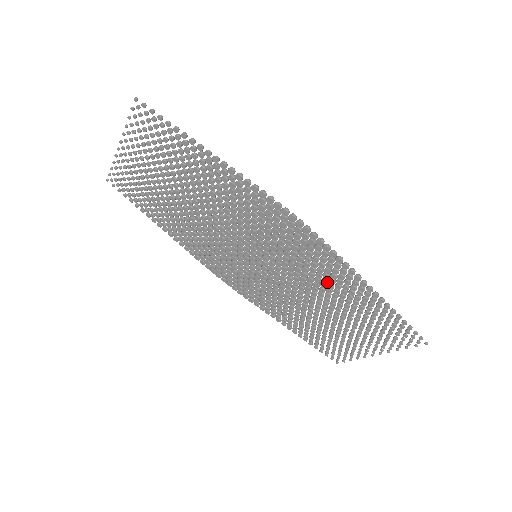
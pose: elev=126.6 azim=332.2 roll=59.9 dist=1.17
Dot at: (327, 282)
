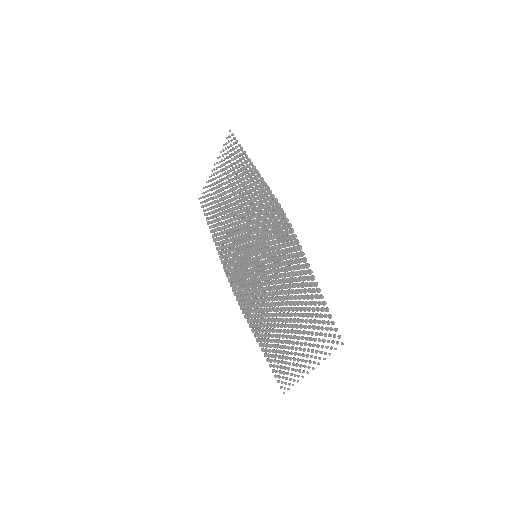
Dot at: (290, 275)
